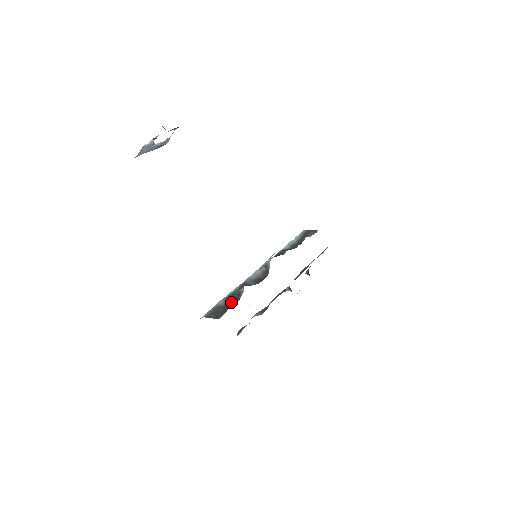
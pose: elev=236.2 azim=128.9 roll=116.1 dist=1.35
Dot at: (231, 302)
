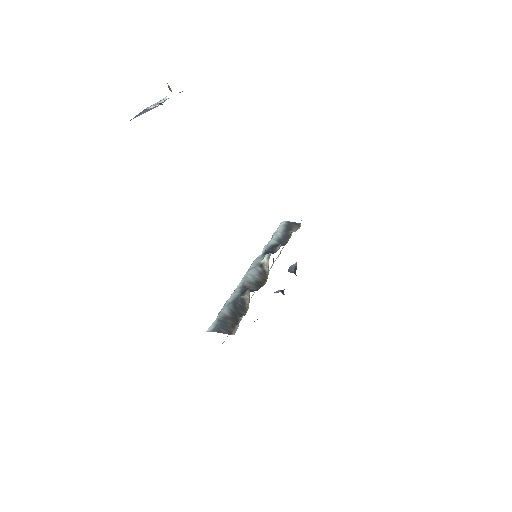
Dot at: (238, 312)
